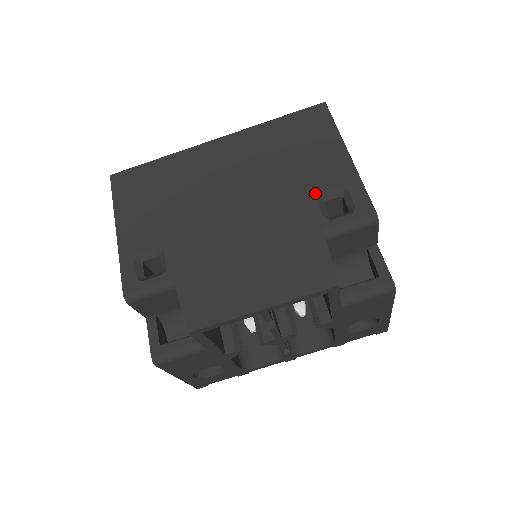
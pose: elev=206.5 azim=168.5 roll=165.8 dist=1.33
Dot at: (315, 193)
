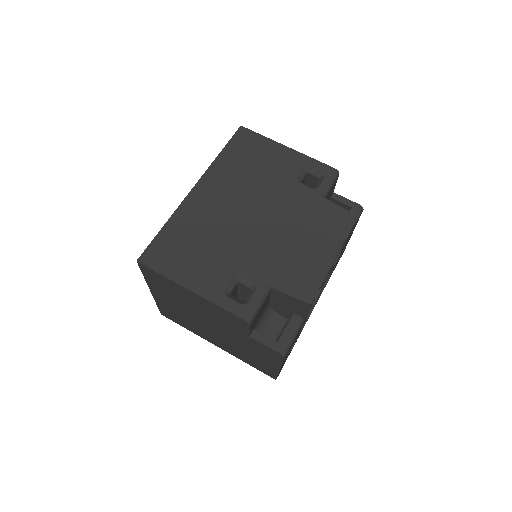
Dot at: (294, 179)
